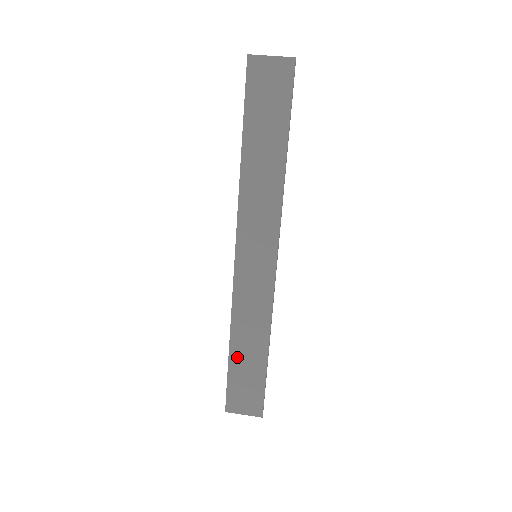
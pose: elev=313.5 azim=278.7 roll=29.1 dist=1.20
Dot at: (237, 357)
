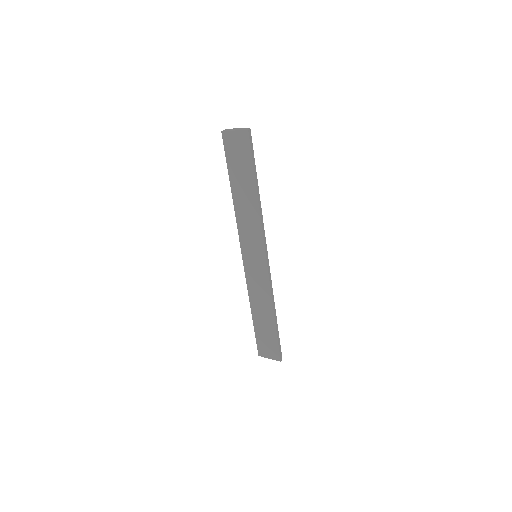
Dot at: (257, 321)
